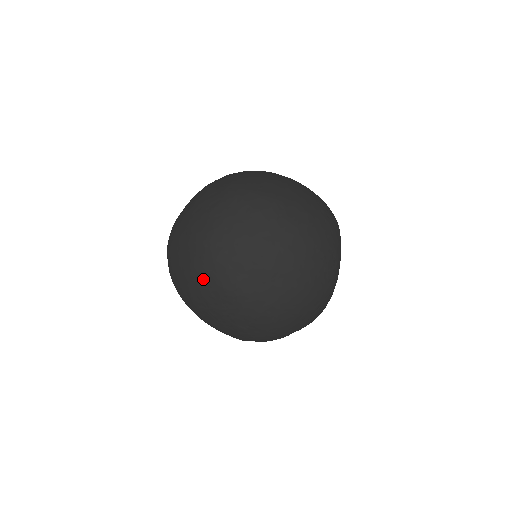
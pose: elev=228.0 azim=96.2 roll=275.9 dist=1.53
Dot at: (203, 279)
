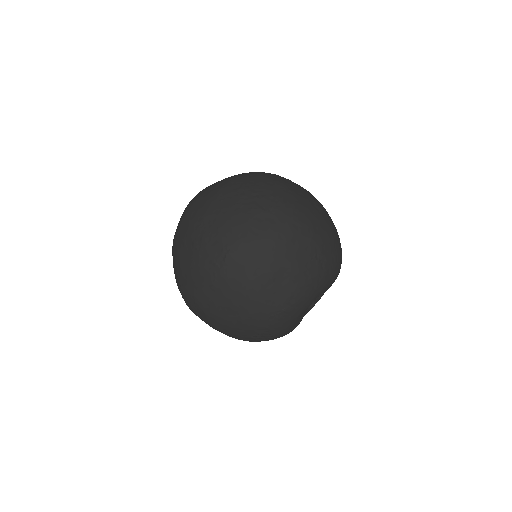
Dot at: (252, 174)
